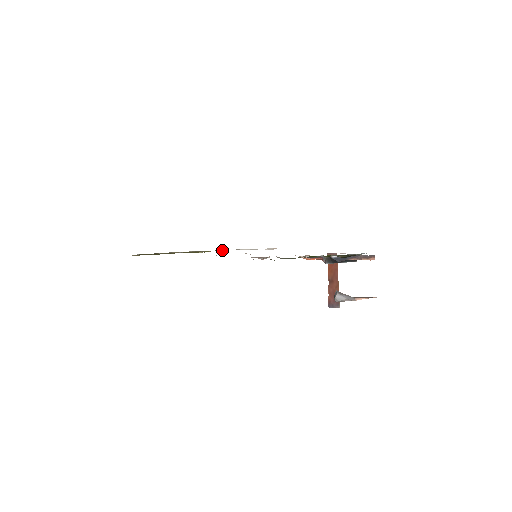
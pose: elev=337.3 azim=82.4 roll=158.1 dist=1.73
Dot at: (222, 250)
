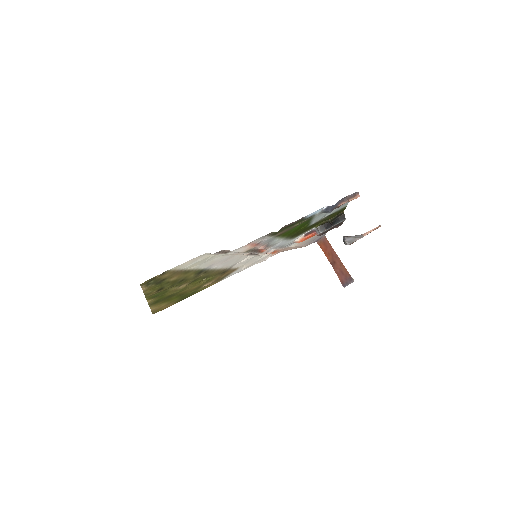
Dot at: (223, 262)
